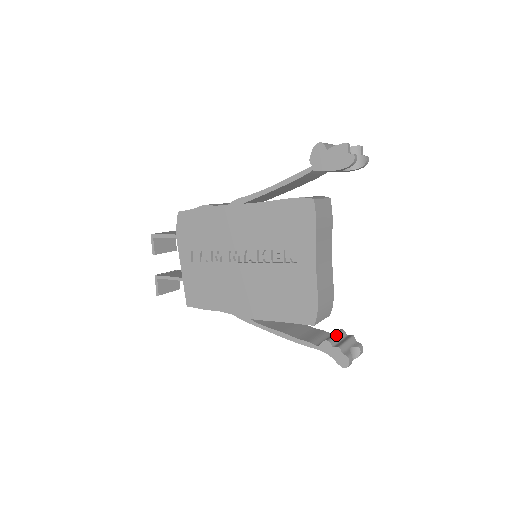
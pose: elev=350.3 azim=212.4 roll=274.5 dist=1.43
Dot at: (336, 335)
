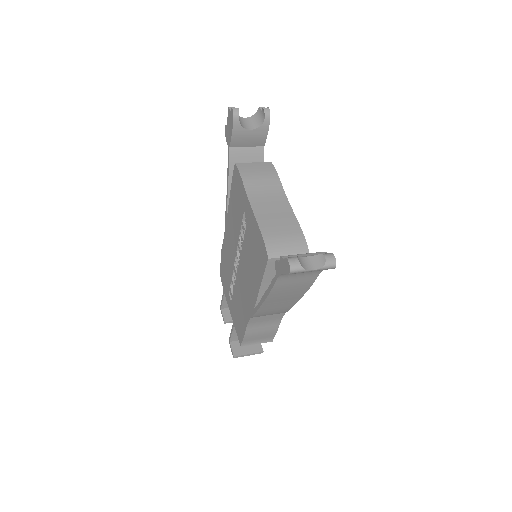
Dot at: occluded
